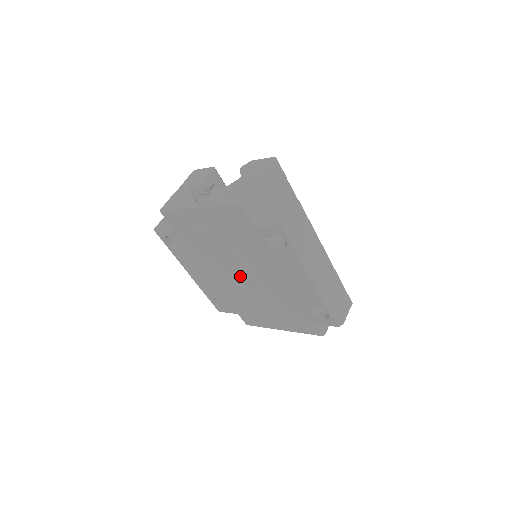
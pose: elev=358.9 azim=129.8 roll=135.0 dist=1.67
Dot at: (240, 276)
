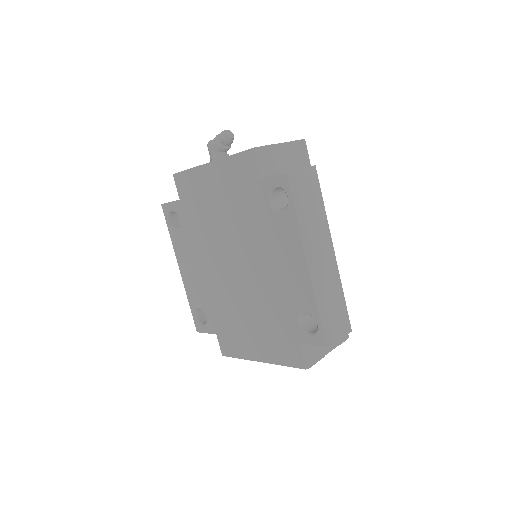
Dot at: (230, 265)
